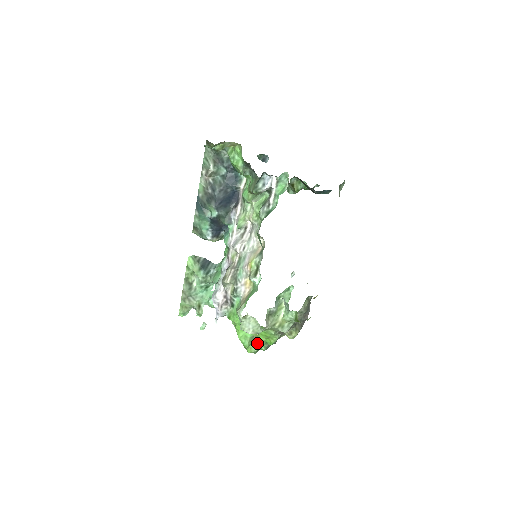
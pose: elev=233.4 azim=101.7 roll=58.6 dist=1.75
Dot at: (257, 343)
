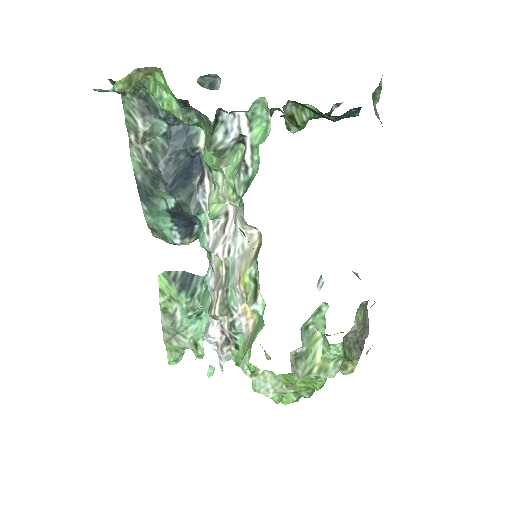
Dot at: (294, 391)
